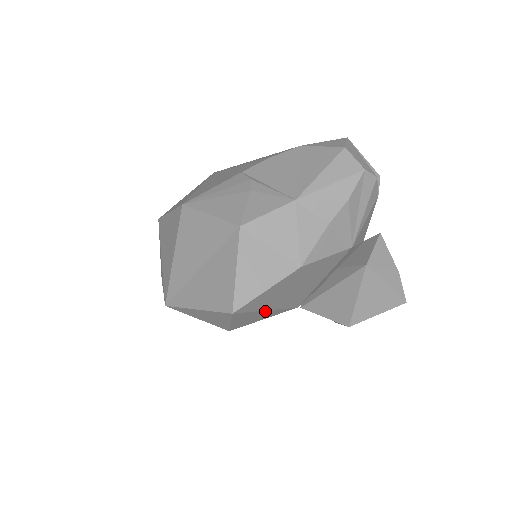
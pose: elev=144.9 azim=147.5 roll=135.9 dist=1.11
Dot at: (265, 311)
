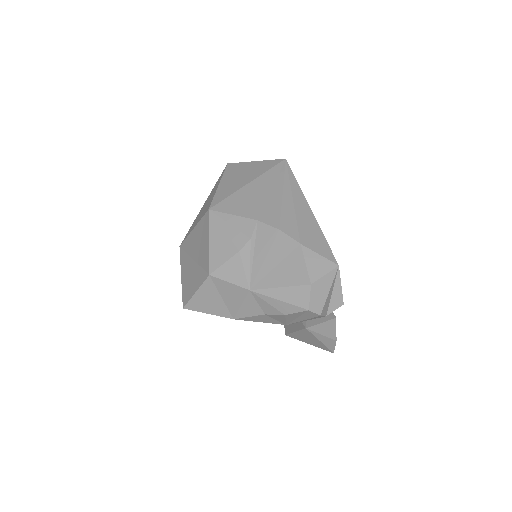
Dot at: occluded
